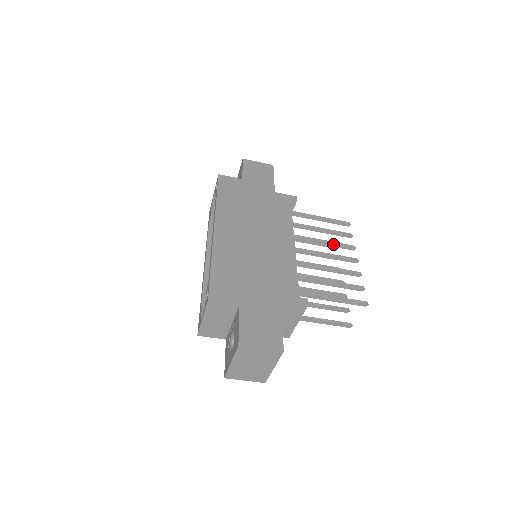
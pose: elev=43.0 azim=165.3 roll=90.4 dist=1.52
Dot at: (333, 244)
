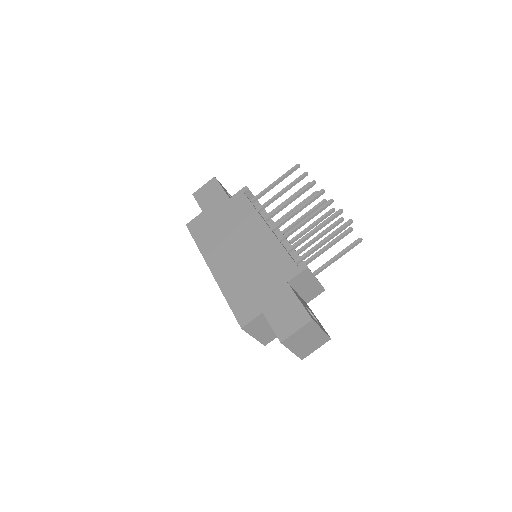
Dot at: (297, 196)
